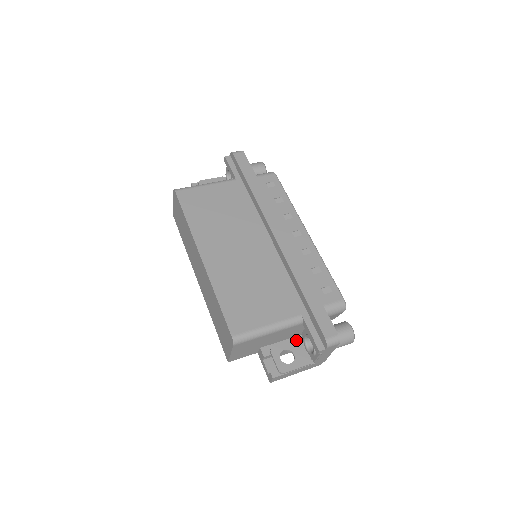
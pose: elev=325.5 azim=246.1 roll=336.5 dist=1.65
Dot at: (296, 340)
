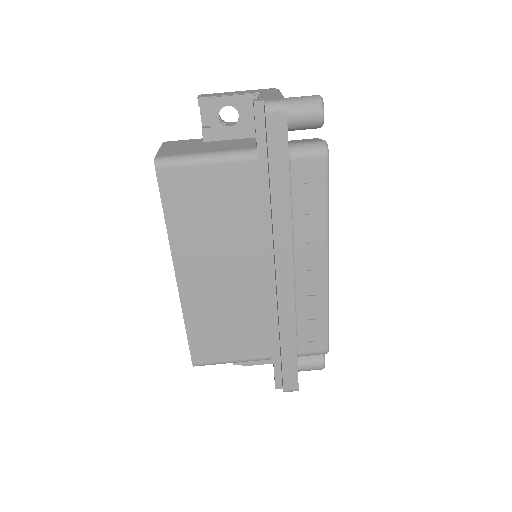
Dot at: occluded
